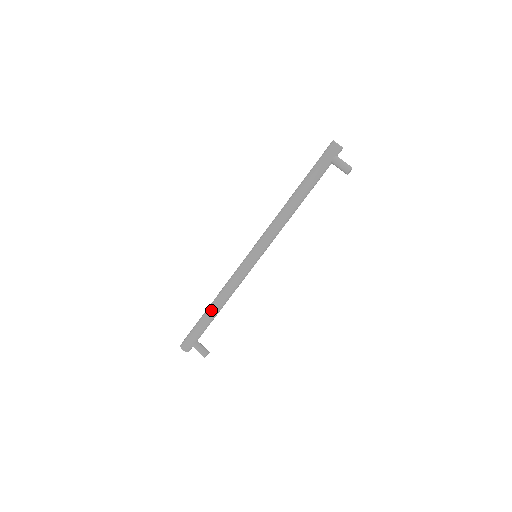
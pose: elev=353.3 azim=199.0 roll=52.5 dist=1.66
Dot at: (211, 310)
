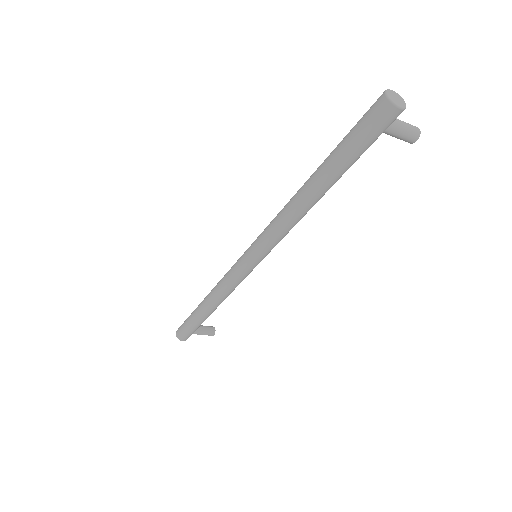
Dot at: (208, 313)
